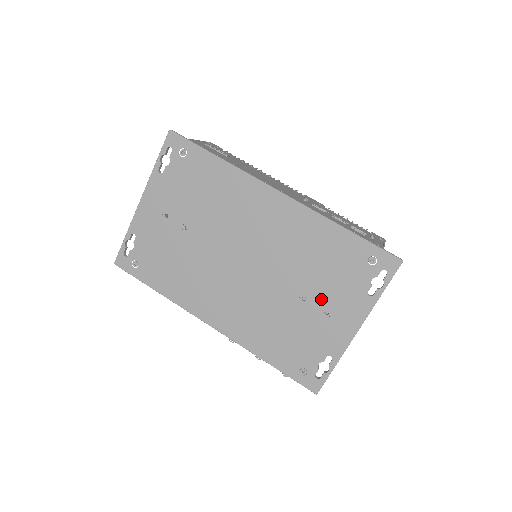
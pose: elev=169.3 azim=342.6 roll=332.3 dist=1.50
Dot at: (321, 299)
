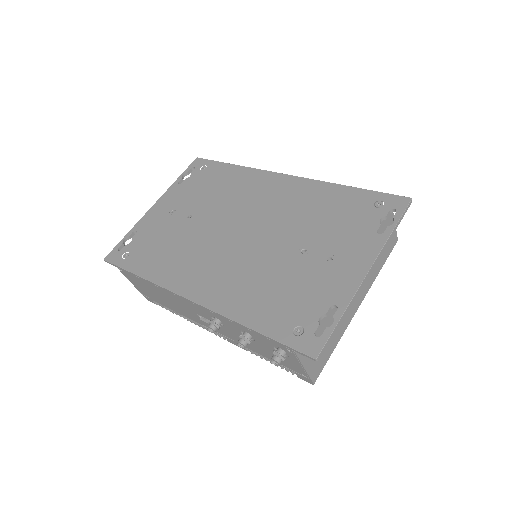
Dot at: (323, 247)
